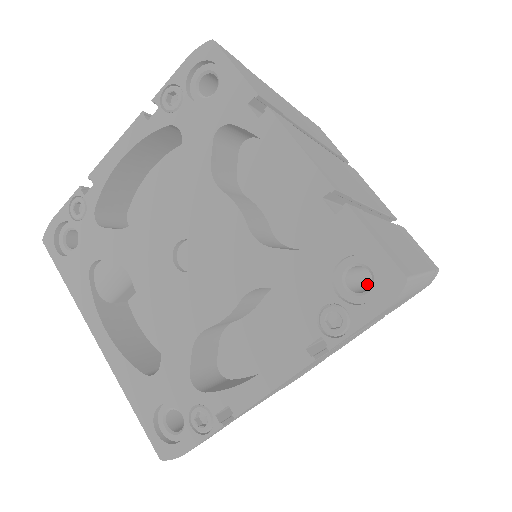
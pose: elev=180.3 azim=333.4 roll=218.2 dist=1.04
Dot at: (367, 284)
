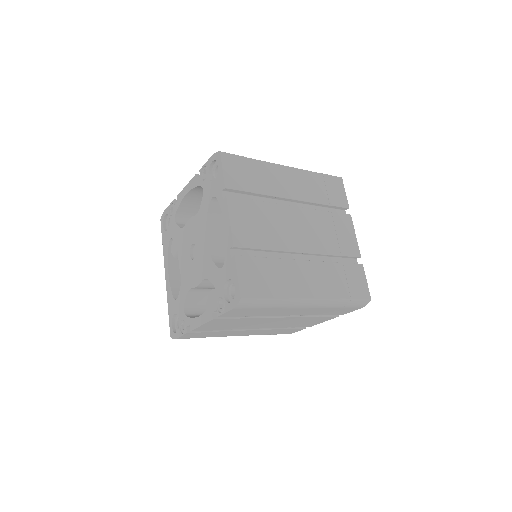
Dot at: occluded
